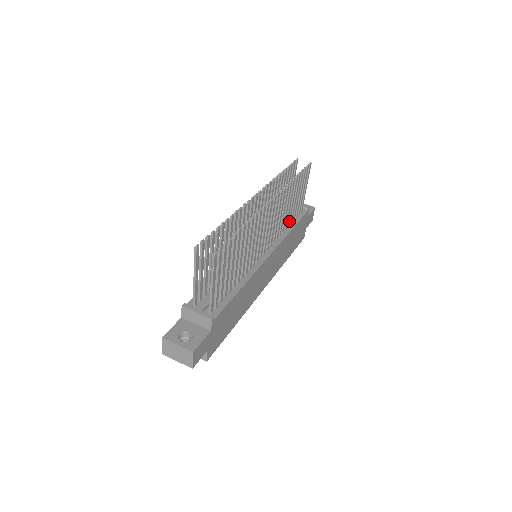
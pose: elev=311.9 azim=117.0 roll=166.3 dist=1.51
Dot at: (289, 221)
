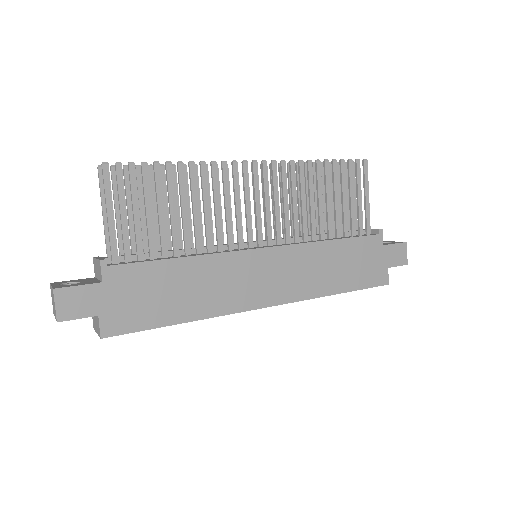
Dot at: (330, 231)
